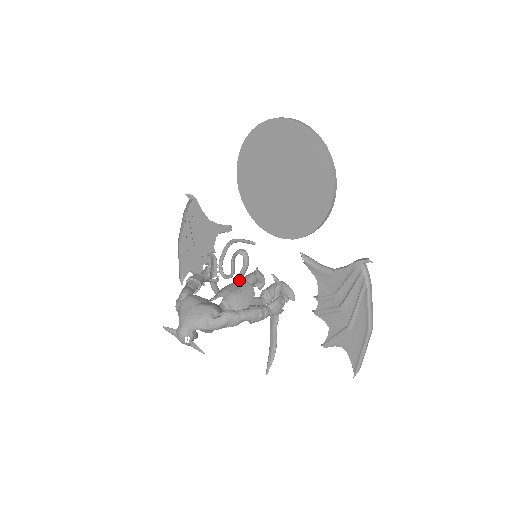
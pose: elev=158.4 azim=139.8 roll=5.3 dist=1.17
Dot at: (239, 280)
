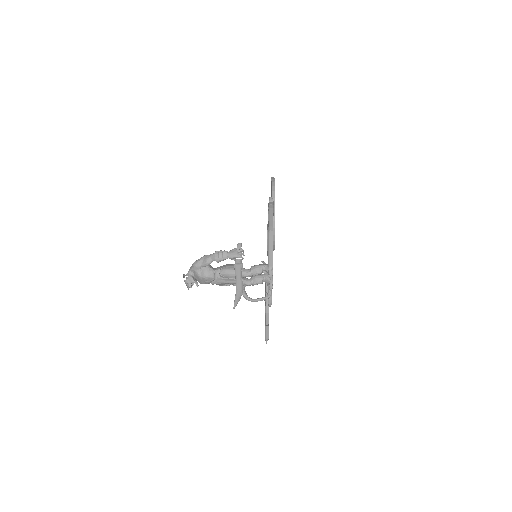
Dot at: occluded
